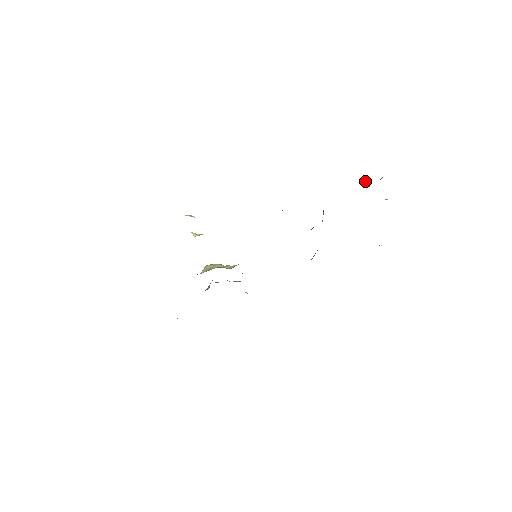
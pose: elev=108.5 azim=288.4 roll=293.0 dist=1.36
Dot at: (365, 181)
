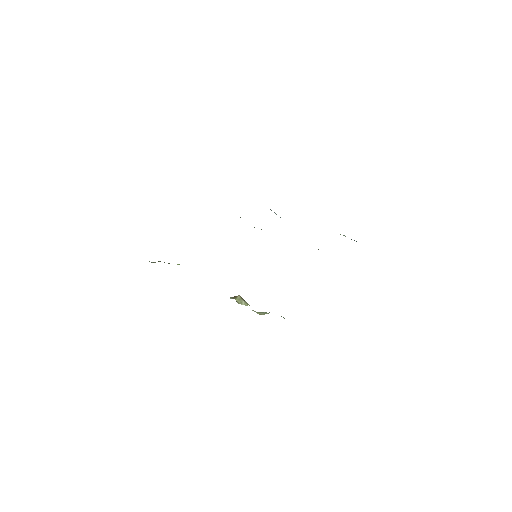
Dot at: occluded
